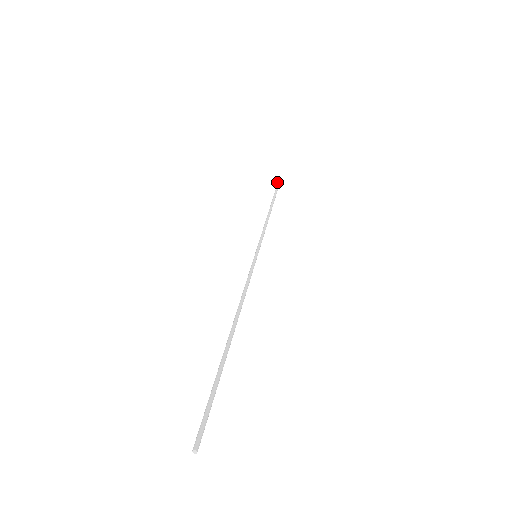
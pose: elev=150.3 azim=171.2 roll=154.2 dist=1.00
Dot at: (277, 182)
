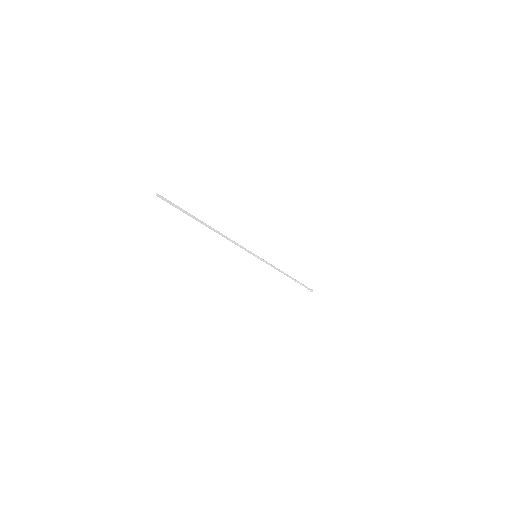
Dot at: (310, 290)
